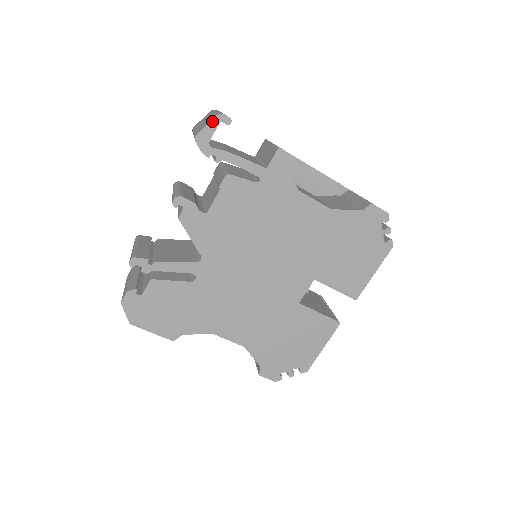
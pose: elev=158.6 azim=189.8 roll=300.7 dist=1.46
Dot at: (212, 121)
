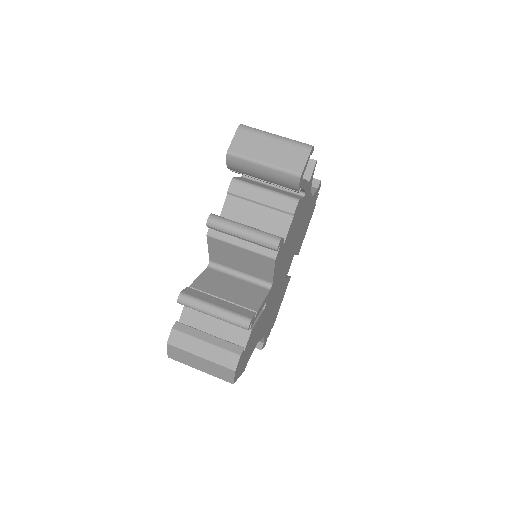
Dot at: (309, 155)
